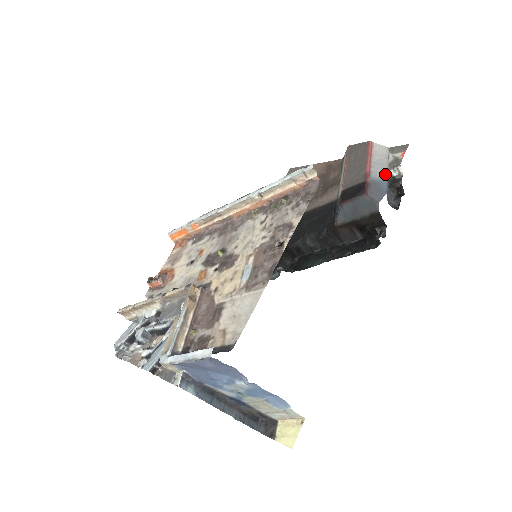
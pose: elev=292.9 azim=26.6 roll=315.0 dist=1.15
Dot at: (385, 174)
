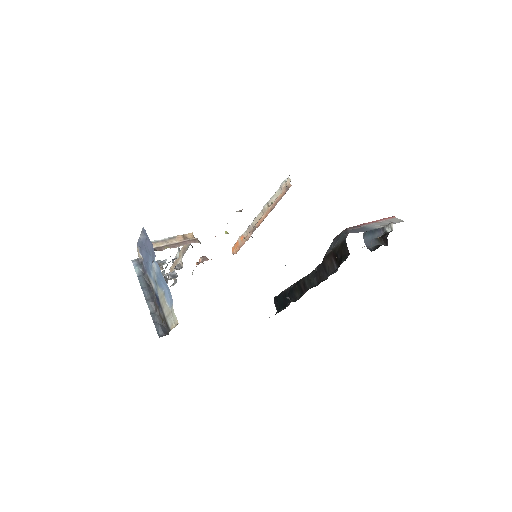
Dot at: (378, 227)
